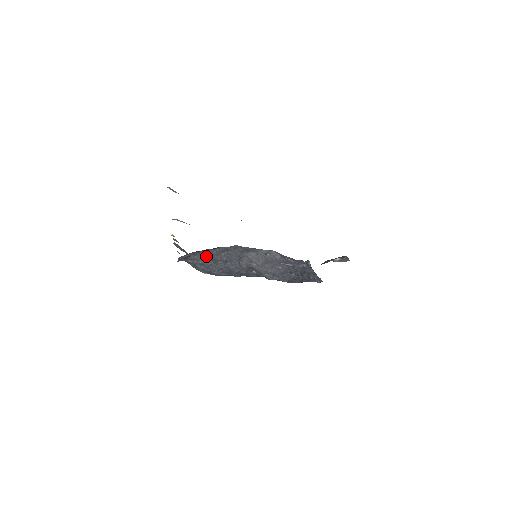
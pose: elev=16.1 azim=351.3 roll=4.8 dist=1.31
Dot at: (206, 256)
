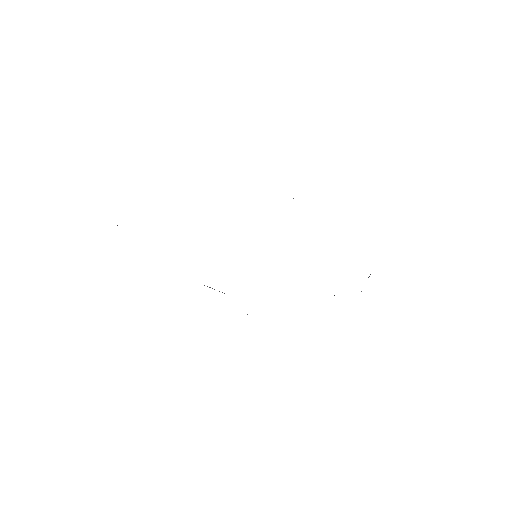
Dot at: occluded
